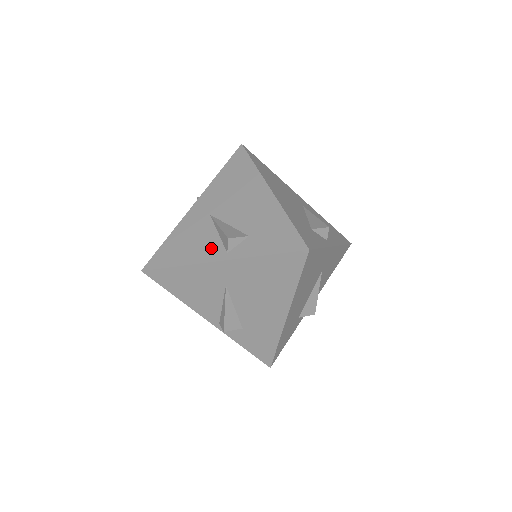
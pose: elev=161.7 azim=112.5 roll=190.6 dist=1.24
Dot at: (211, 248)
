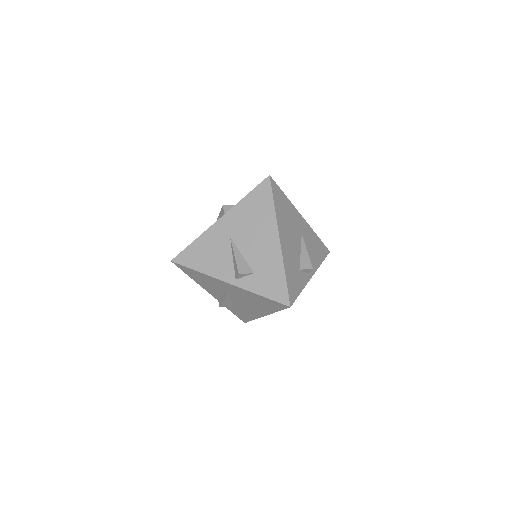
Dot at: occluded
